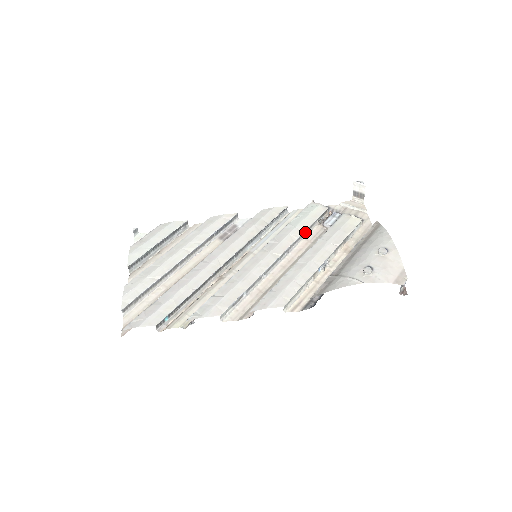
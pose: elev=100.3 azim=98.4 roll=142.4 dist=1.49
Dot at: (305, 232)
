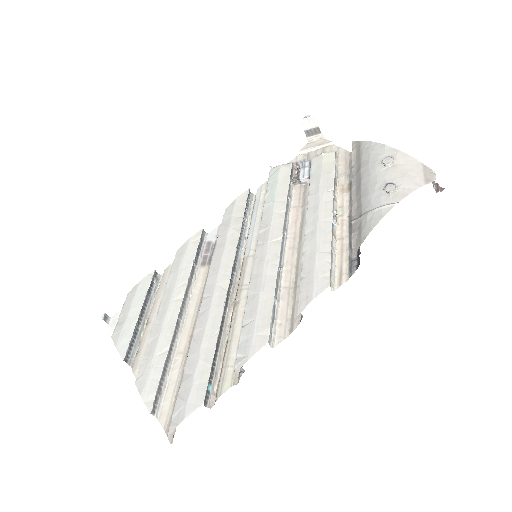
Dot at: (287, 200)
